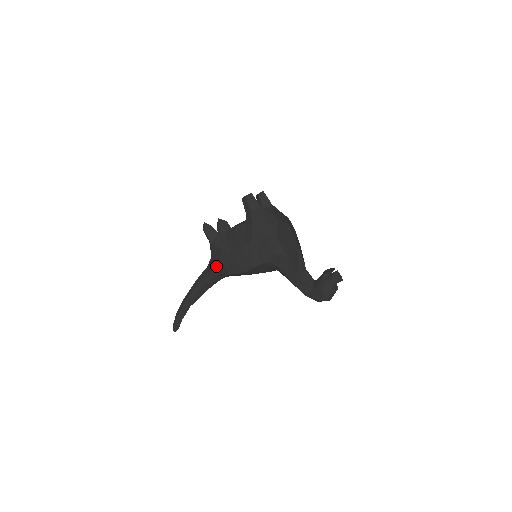
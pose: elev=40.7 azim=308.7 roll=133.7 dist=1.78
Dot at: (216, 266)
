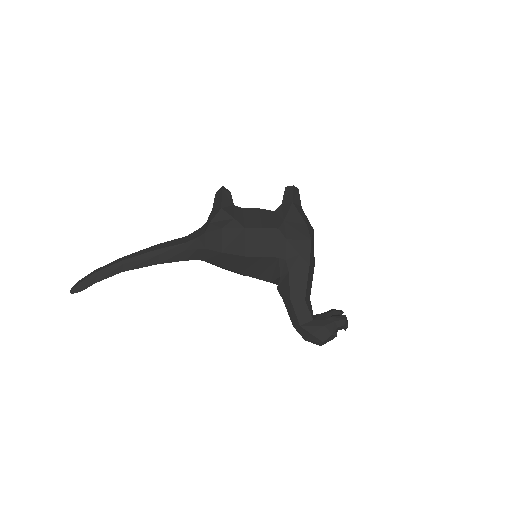
Dot at: (207, 236)
